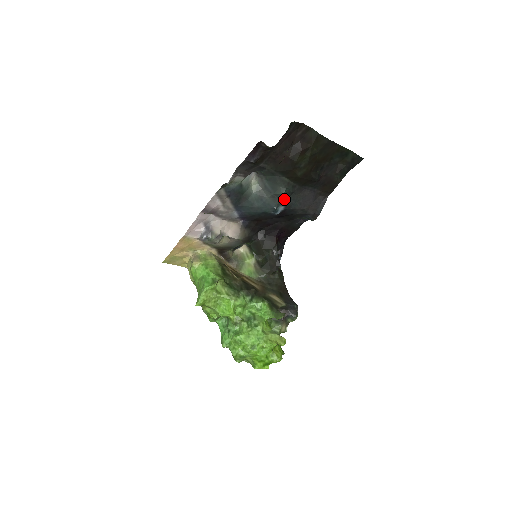
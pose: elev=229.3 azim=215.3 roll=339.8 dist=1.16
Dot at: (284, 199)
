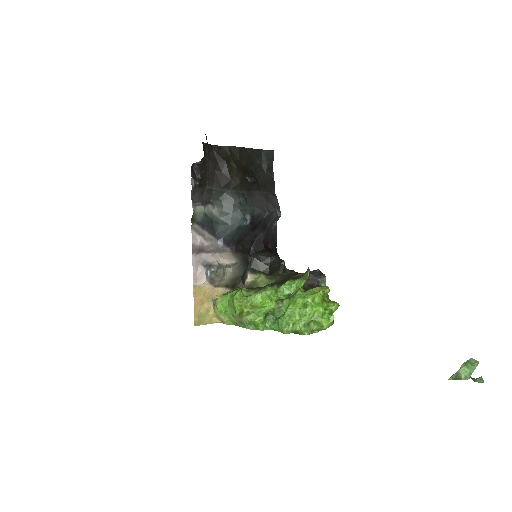
Dot at: (244, 208)
